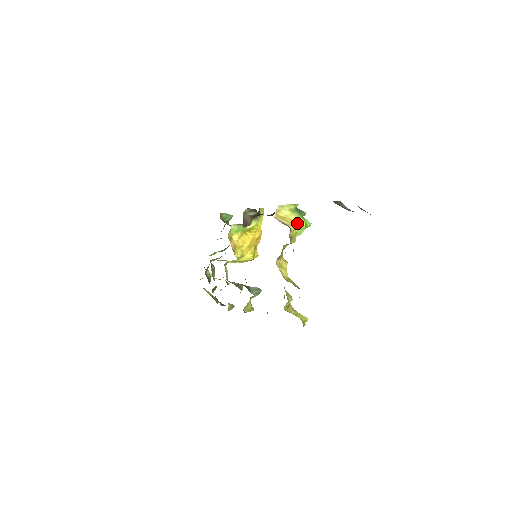
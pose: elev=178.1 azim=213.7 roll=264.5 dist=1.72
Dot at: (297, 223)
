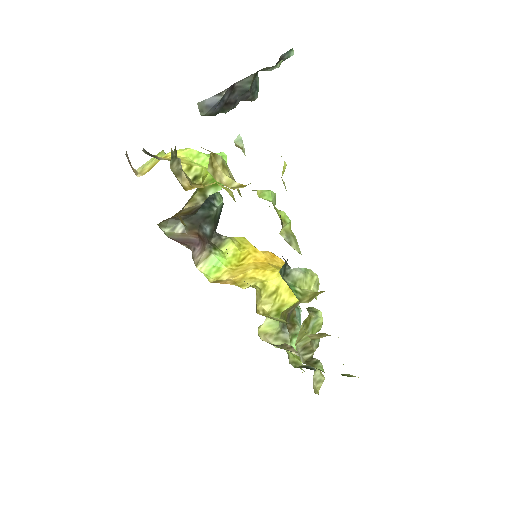
Dot at: occluded
